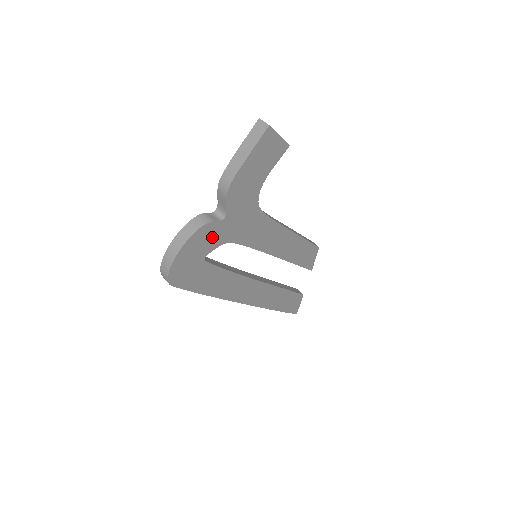
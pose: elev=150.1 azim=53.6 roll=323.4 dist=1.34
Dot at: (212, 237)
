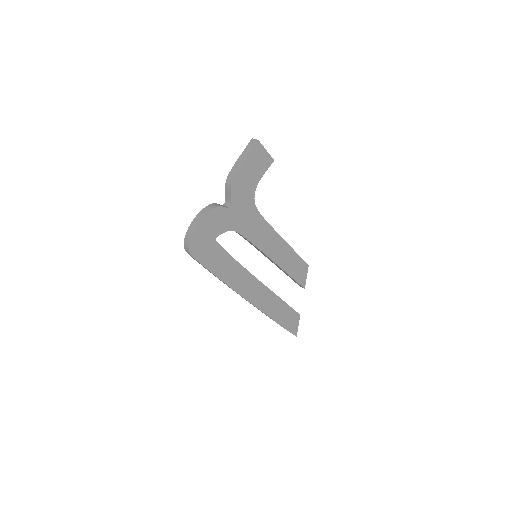
Dot at: (221, 221)
